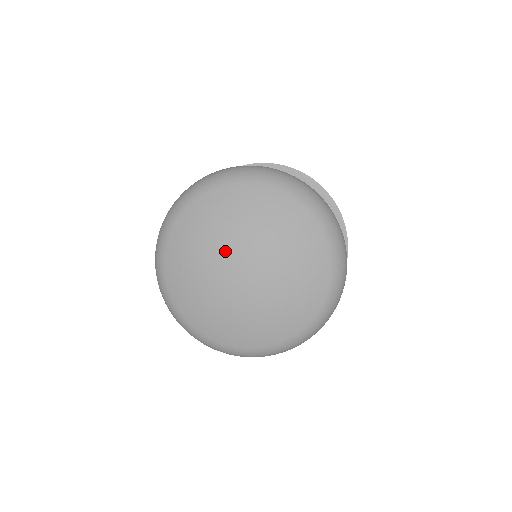
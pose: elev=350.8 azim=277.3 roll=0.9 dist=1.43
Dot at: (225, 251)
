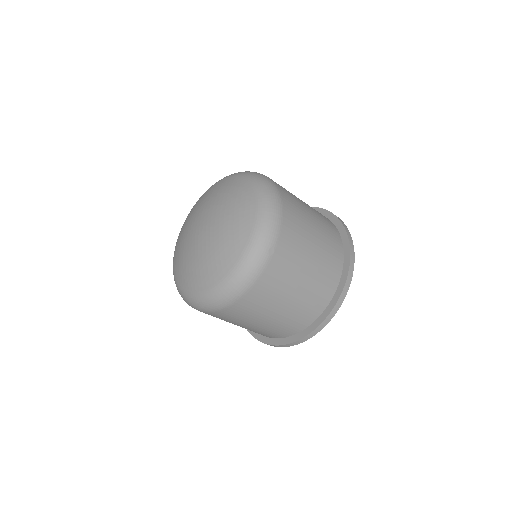
Dot at: (195, 220)
